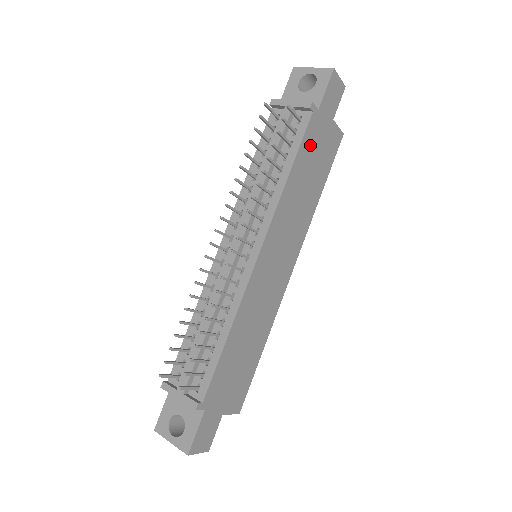
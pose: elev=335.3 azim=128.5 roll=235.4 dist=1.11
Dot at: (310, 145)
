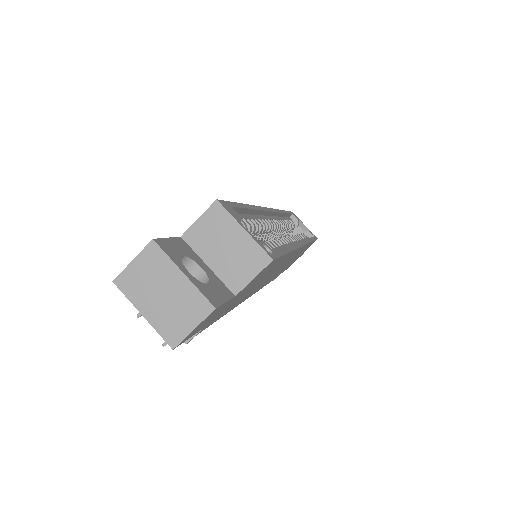
Dot at: (226, 309)
